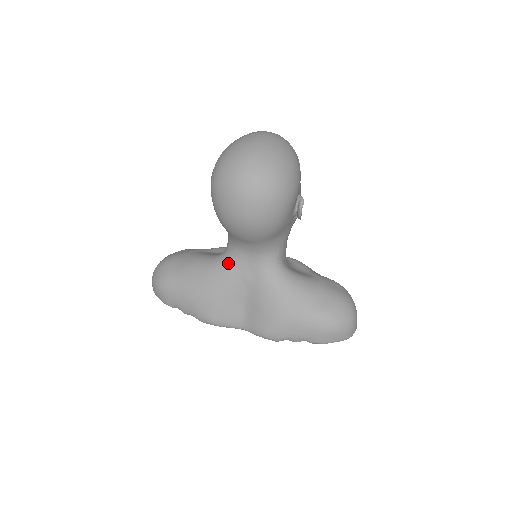
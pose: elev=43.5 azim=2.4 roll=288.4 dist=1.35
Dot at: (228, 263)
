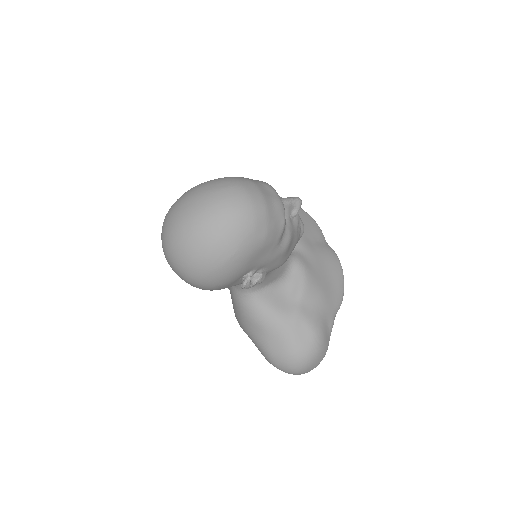
Dot at: occluded
